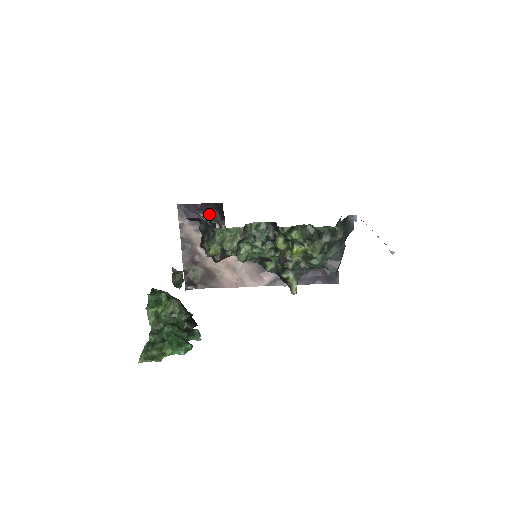
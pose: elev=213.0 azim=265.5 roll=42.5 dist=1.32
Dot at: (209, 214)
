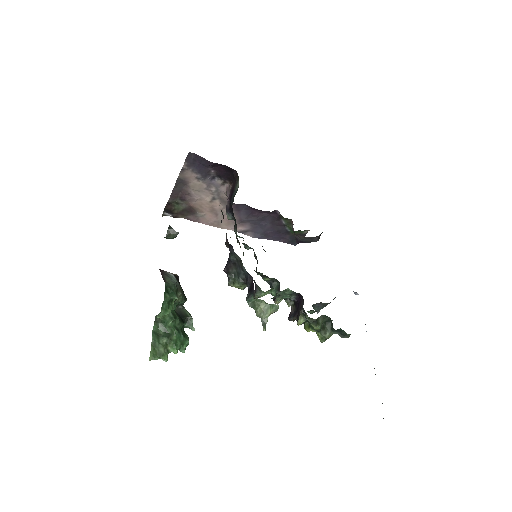
Dot at: (217, 171)
